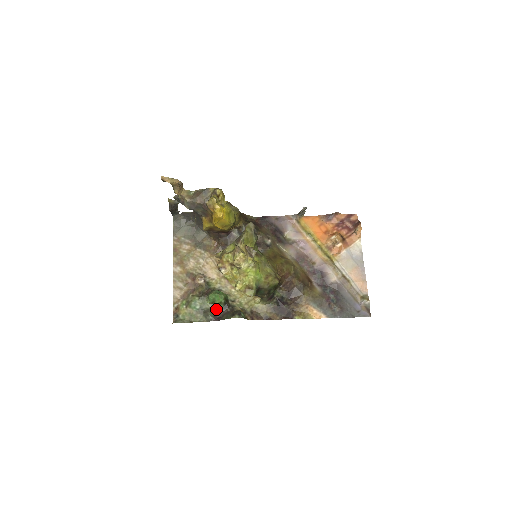
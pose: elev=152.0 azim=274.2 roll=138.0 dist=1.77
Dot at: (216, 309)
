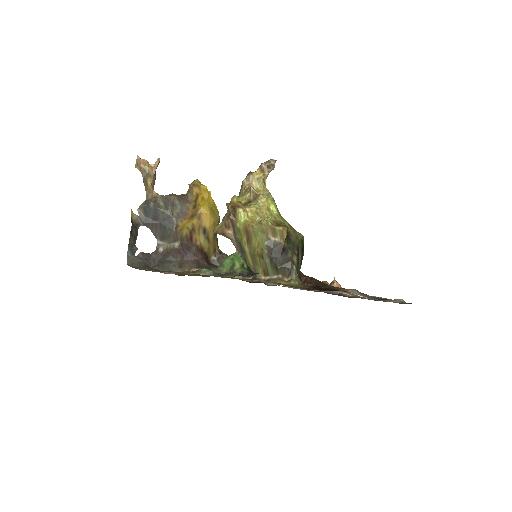
Dot at: occluded
